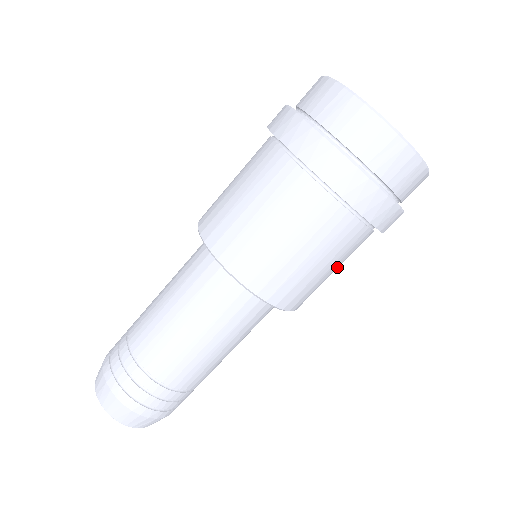
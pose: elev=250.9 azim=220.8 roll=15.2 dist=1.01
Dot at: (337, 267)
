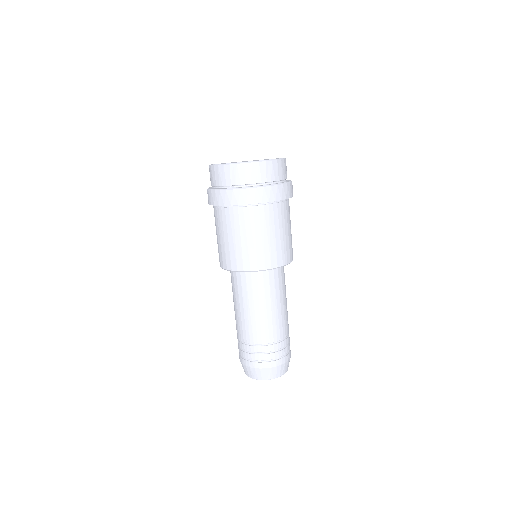
Dot at: (277, 232)
